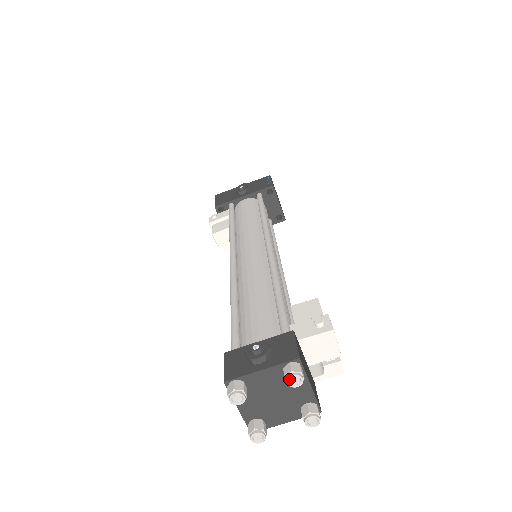
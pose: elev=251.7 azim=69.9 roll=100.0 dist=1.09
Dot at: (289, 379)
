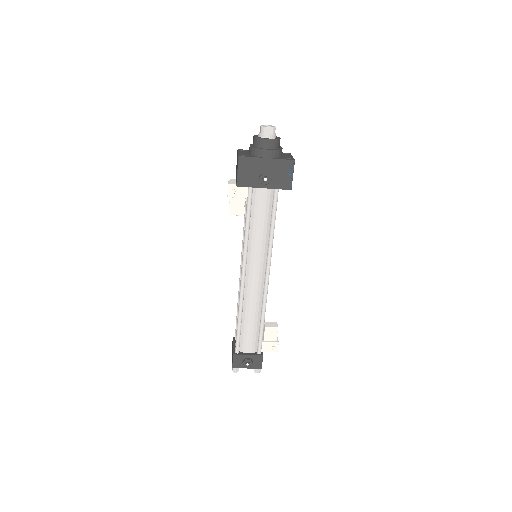
Dot at: occluded
